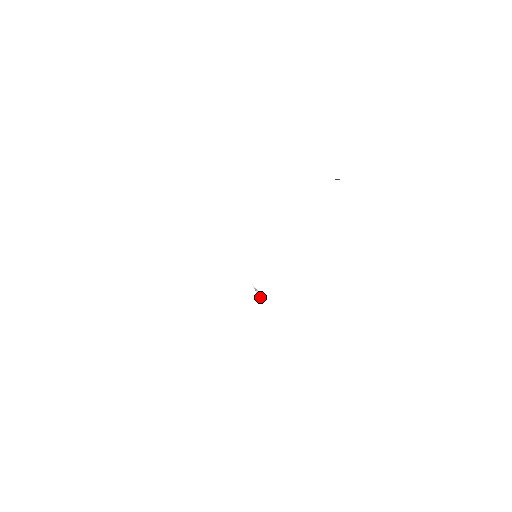
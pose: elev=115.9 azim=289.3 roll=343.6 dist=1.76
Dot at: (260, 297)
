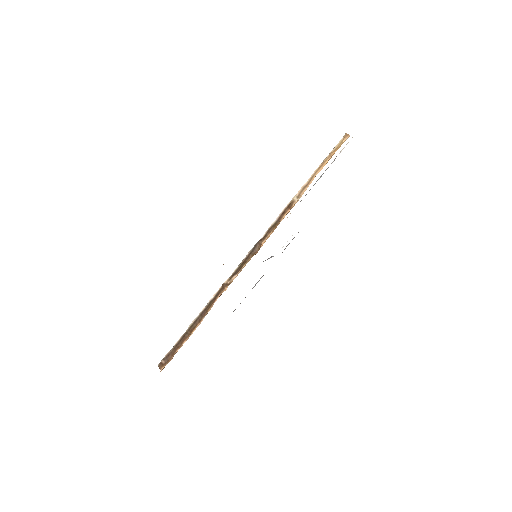
Dot at: occluded
